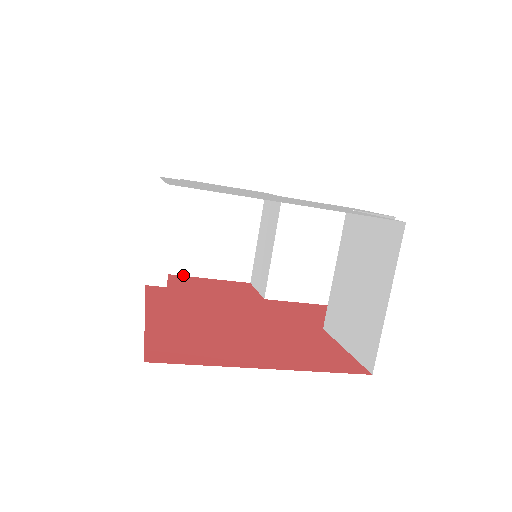
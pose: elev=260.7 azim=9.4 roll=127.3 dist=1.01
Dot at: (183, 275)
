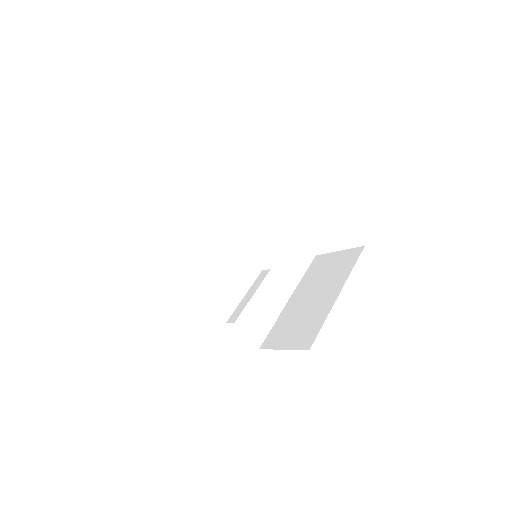
Dot at: occluded
